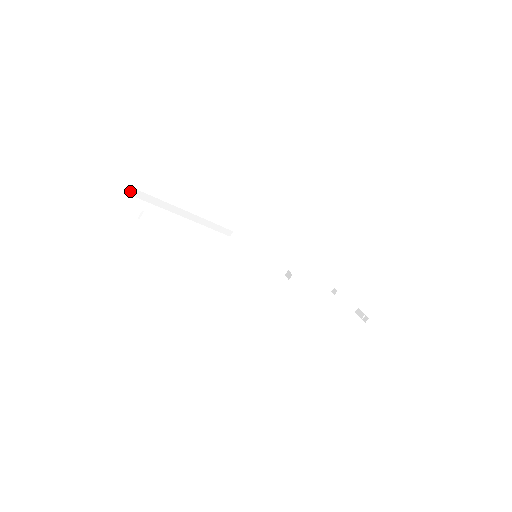
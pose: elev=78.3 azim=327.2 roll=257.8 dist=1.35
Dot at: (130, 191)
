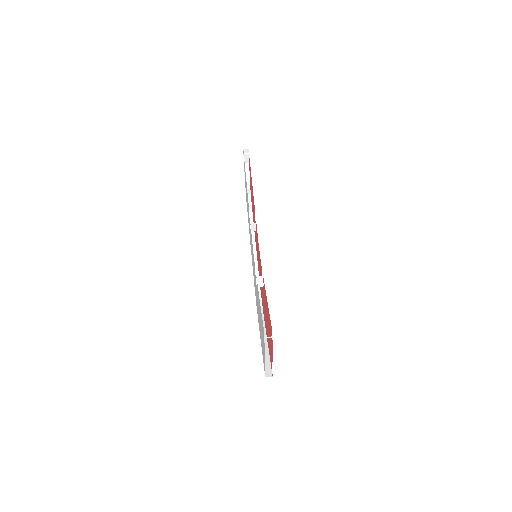
Dot at: (248, 196)
